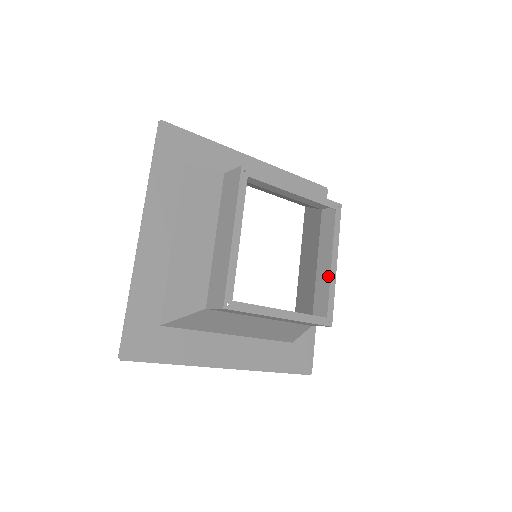
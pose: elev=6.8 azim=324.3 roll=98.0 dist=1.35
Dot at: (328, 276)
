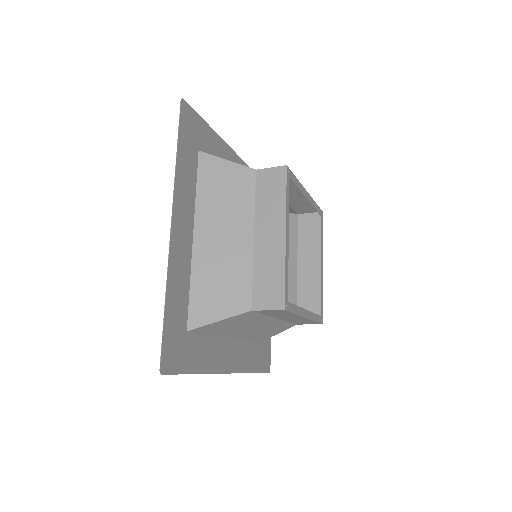
Dot at: (313, 277)
